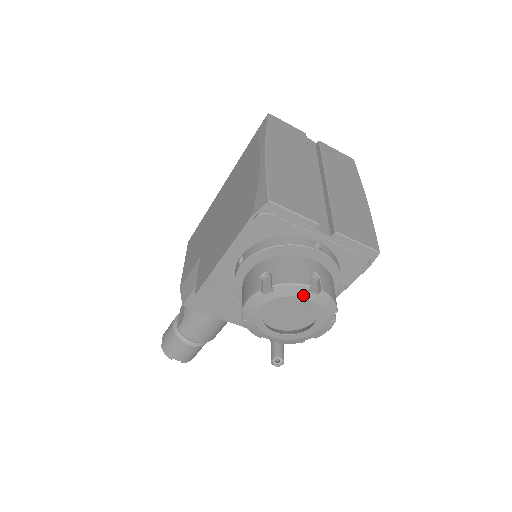
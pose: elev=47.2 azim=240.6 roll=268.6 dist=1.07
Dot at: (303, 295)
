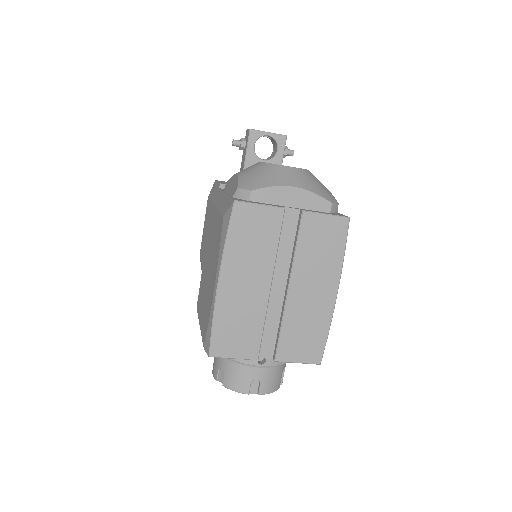
Dot at: occluded
